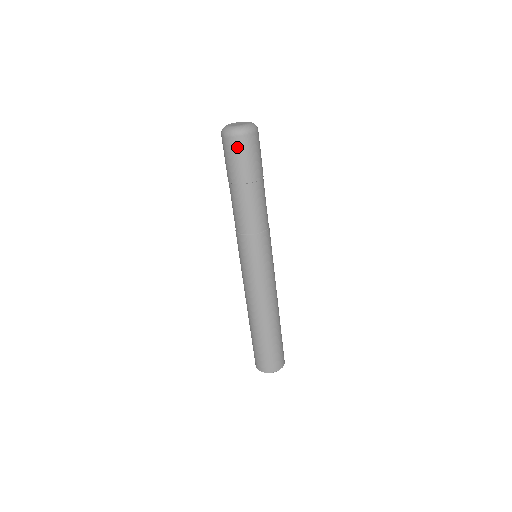
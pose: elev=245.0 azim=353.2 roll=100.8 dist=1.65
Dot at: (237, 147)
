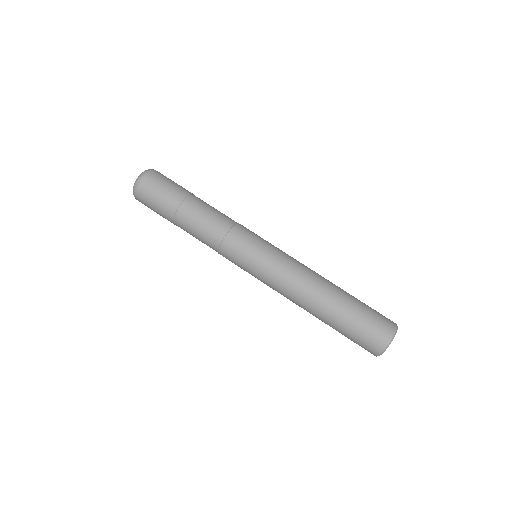
Dot at: (147, 191)
